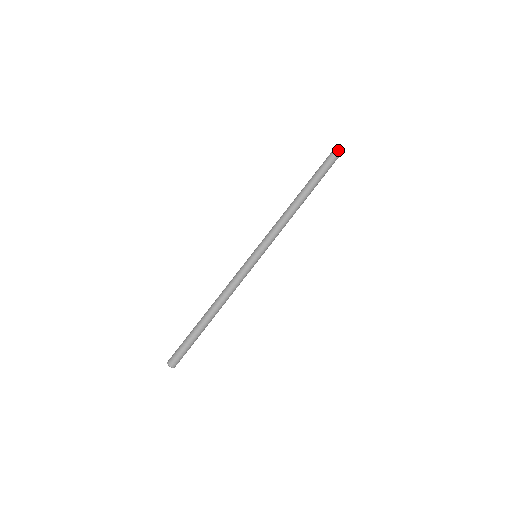
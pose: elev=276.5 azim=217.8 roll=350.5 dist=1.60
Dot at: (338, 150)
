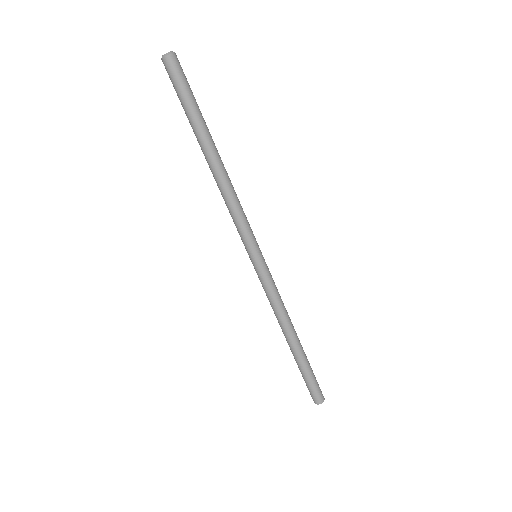
Dot at: (167, 59)
